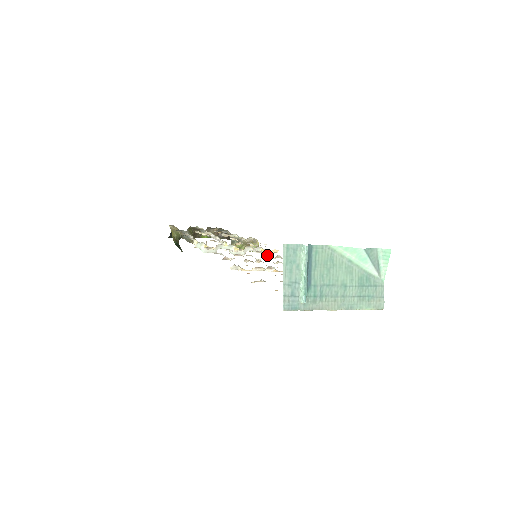
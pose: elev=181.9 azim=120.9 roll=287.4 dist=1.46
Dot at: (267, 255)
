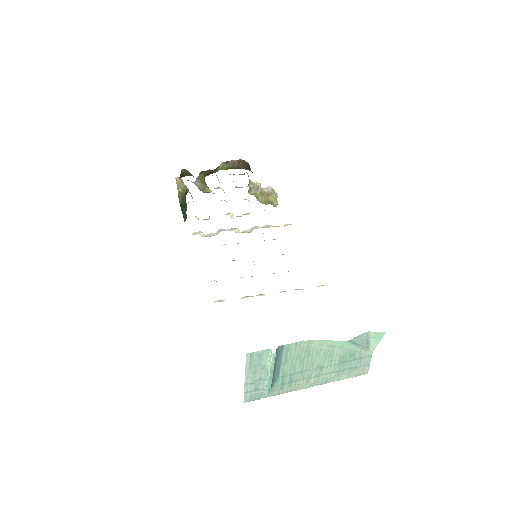
Dot at: occluded
